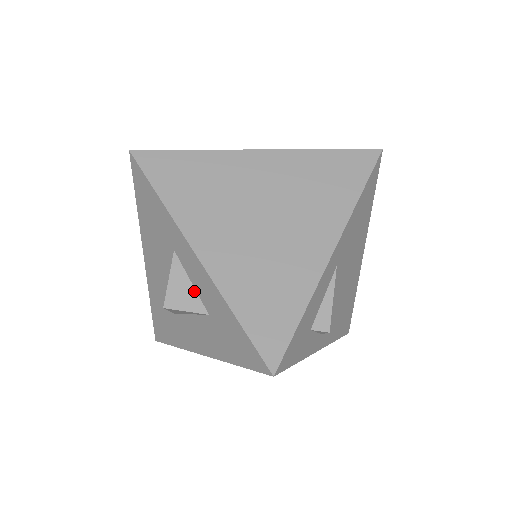
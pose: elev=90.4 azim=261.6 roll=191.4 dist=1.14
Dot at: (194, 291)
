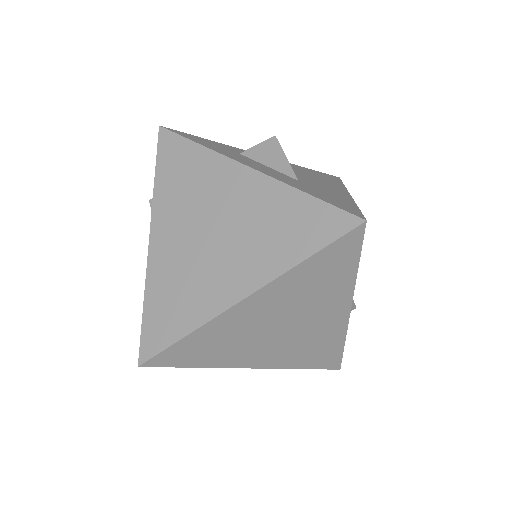
Dot at: occluded
